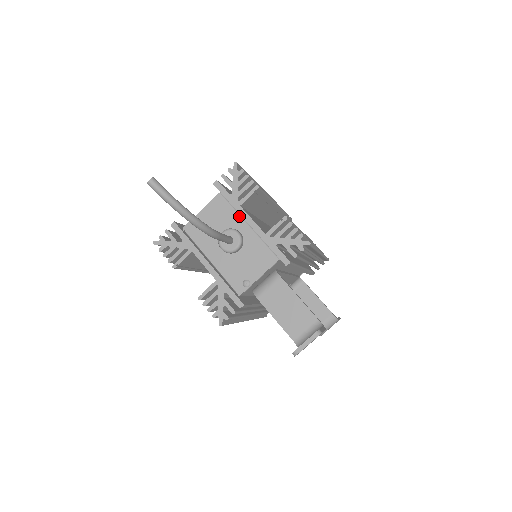
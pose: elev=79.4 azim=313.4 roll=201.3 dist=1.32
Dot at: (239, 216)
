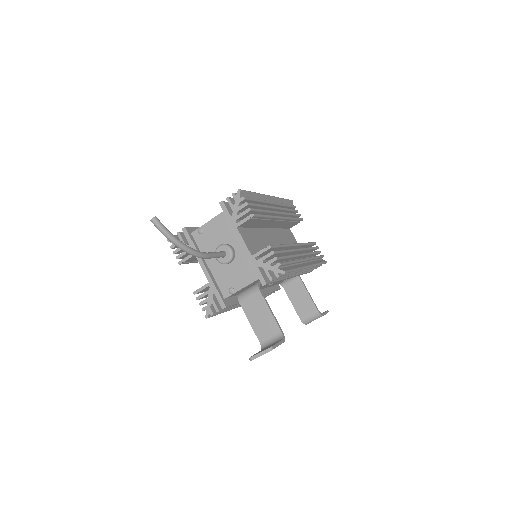
Dot at: (235, 235)
